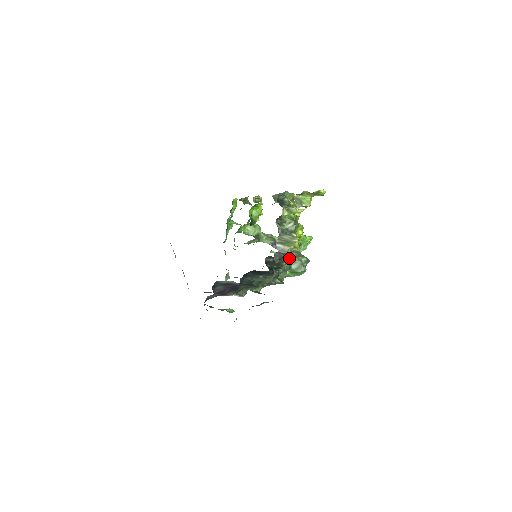
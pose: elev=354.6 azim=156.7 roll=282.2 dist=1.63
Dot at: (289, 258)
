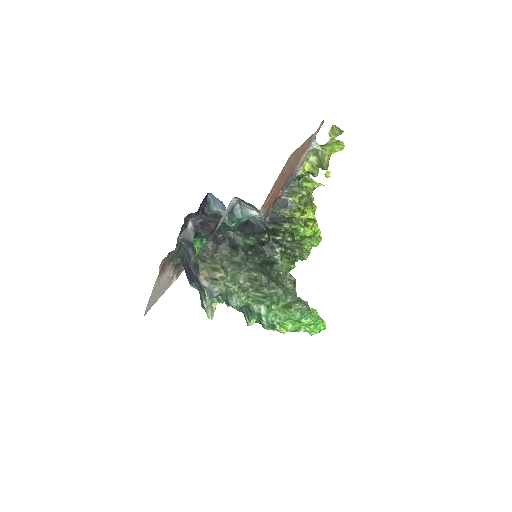
Dot at: (289, 224)
